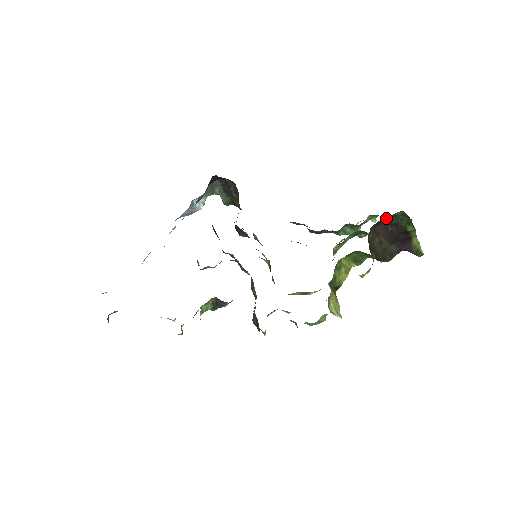
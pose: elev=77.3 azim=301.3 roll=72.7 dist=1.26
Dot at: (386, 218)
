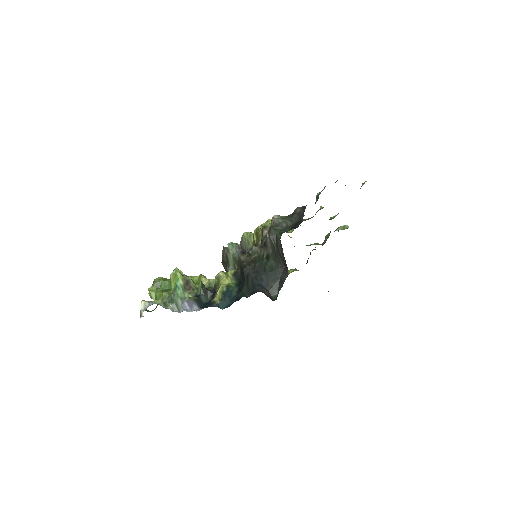
Dot at: occluded
